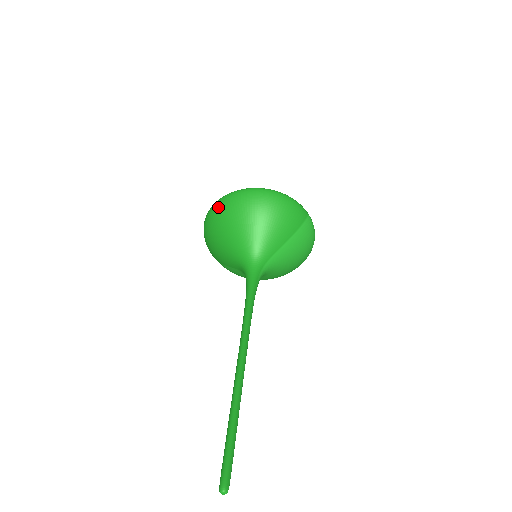
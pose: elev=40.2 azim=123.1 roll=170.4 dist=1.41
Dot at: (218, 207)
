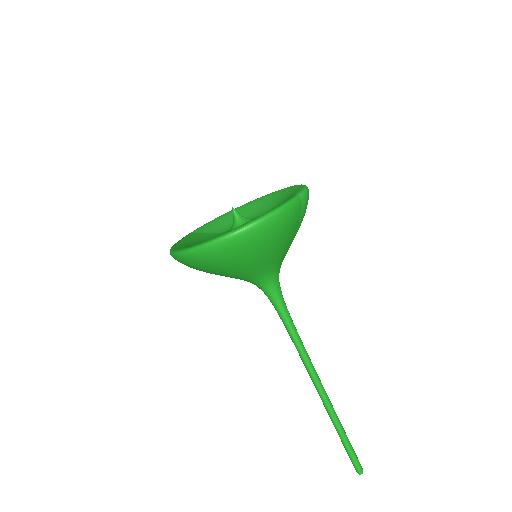
Dot at: (190, 262)
